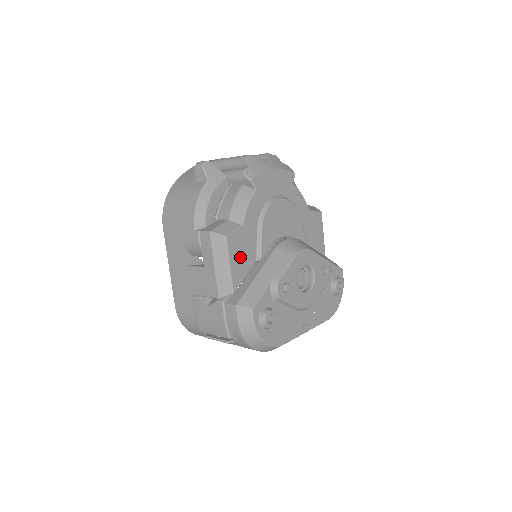
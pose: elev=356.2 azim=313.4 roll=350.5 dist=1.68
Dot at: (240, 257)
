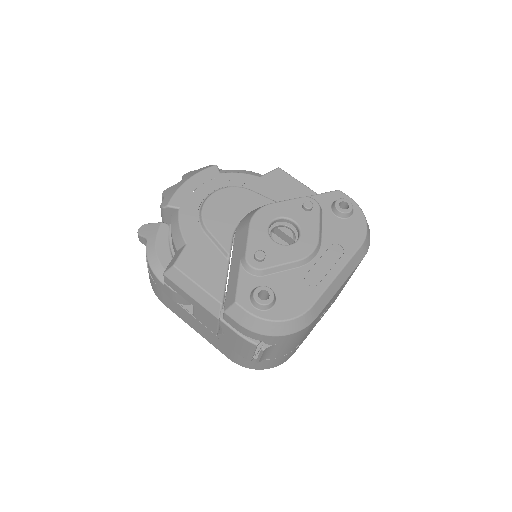
Dot at: (204, 270)
